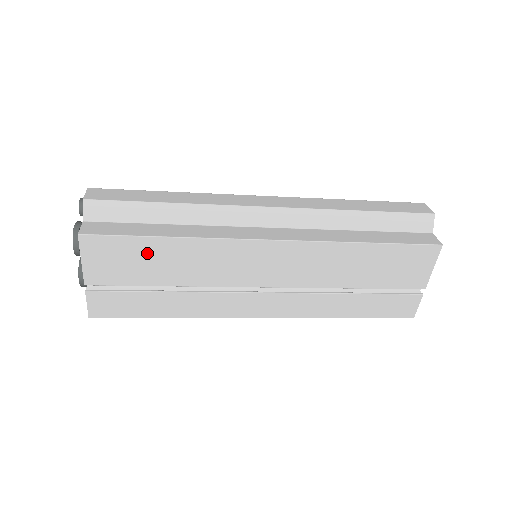
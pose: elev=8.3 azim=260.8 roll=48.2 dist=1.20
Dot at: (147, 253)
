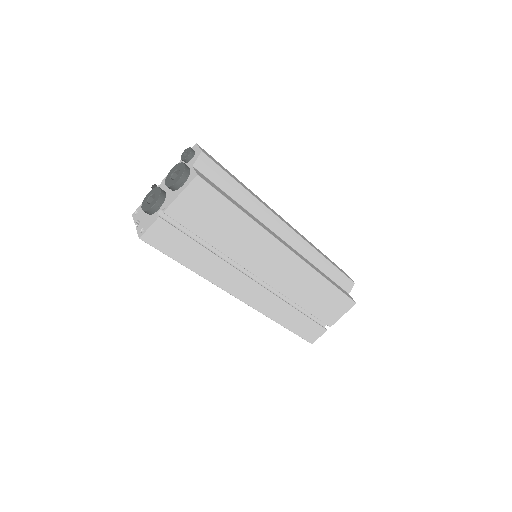
Dot at: (223, 215)
